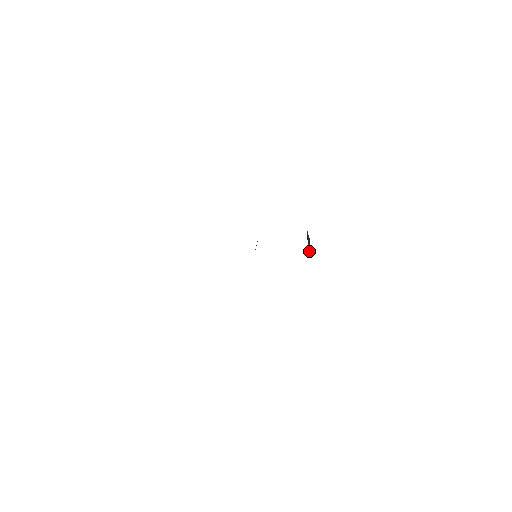
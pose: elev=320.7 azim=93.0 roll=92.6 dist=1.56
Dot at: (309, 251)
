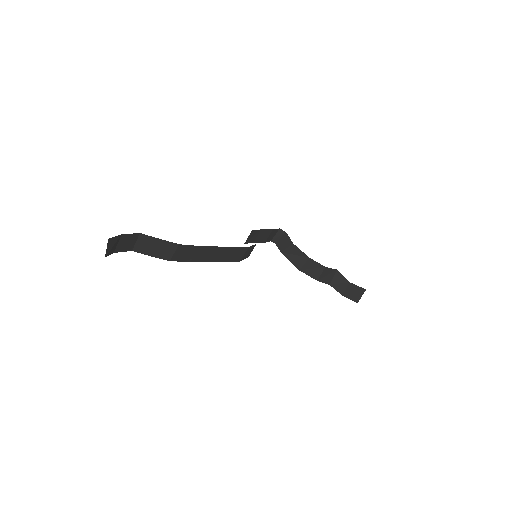
Dot at: (292, 243)
